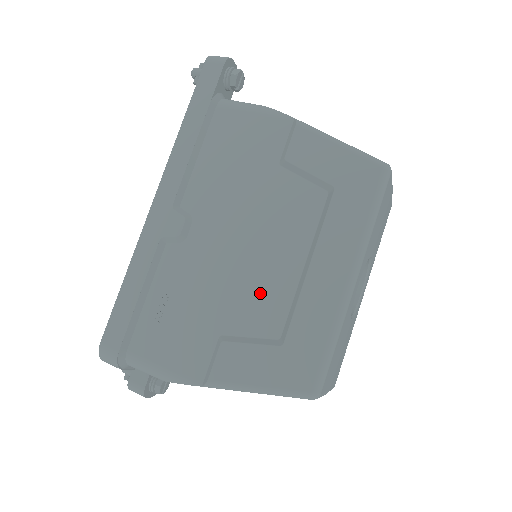
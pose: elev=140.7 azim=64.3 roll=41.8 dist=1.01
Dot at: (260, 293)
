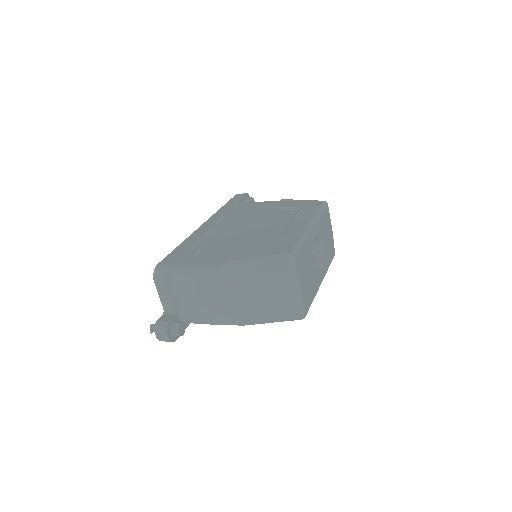
Dot at: (260, 238)
